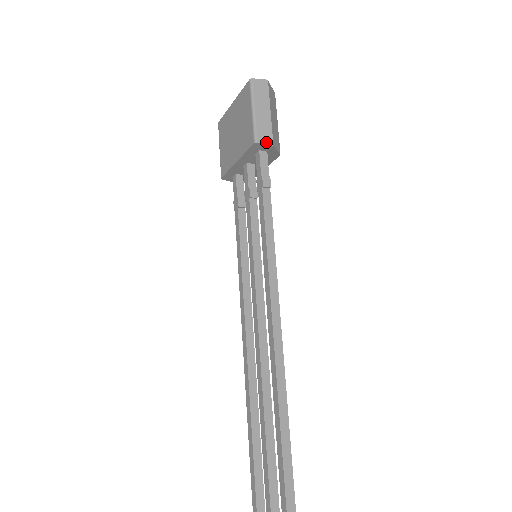
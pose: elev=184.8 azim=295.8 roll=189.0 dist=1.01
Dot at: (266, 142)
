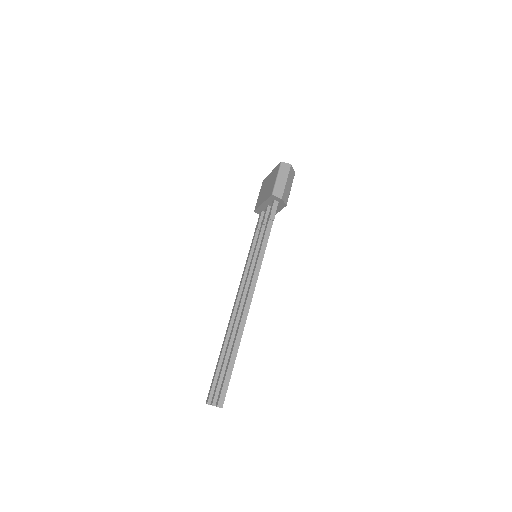
Dot at: (278, 196)
